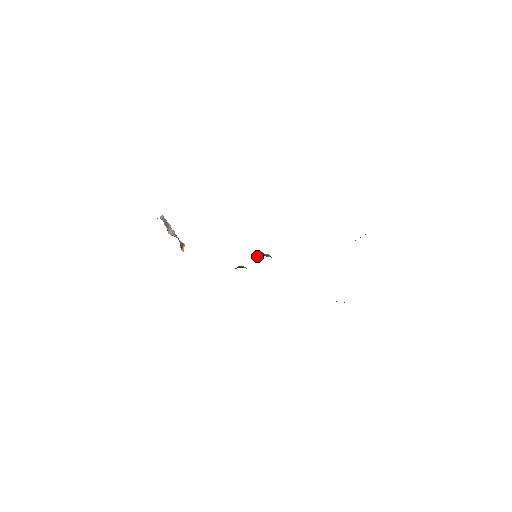
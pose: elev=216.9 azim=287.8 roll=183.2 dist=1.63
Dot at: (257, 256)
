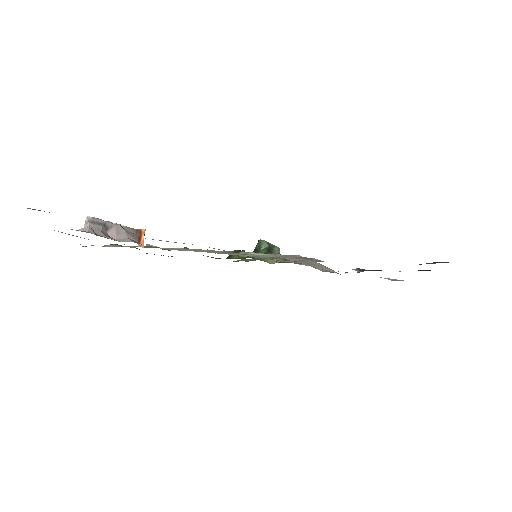
Dot at: (258, 252)
